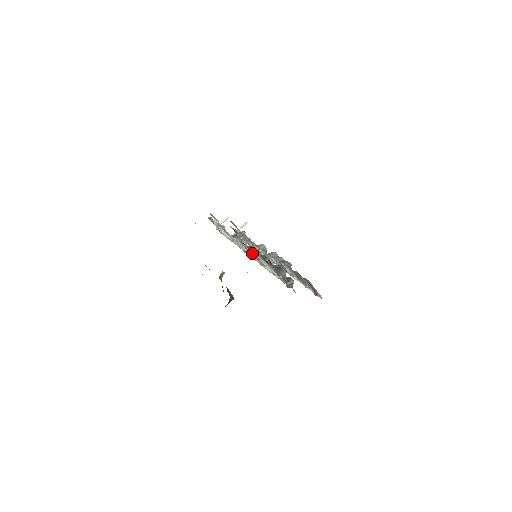
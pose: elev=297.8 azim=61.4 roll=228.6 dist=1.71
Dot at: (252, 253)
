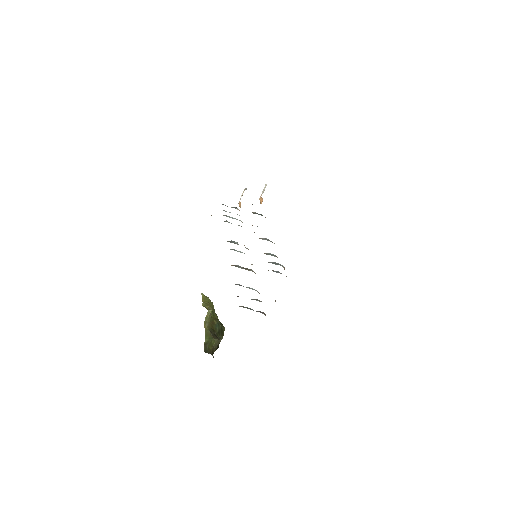
Dot at: occluded
